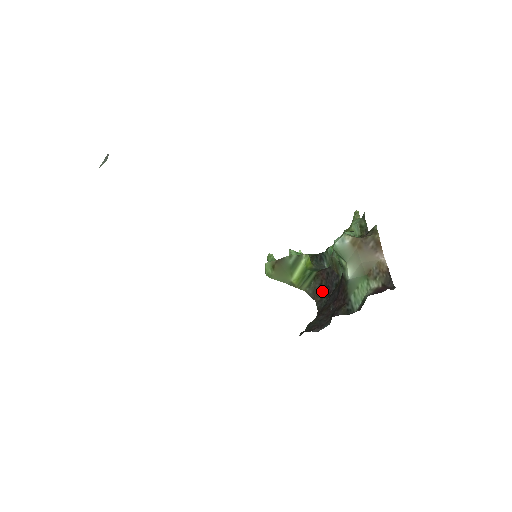
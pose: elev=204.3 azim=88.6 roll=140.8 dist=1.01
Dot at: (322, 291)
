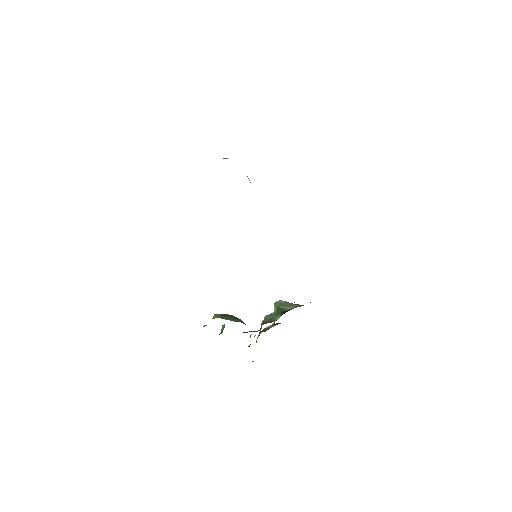
Dot at: occluded
